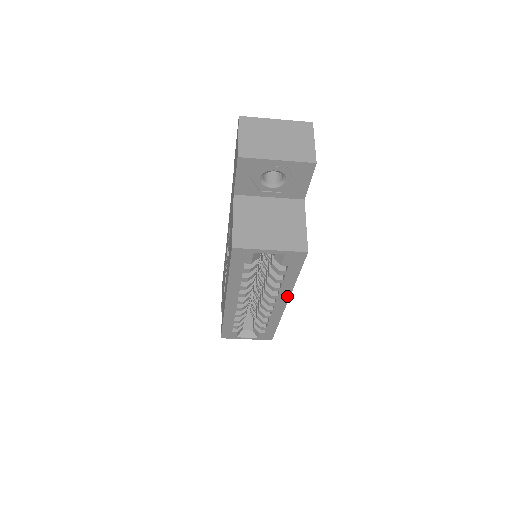
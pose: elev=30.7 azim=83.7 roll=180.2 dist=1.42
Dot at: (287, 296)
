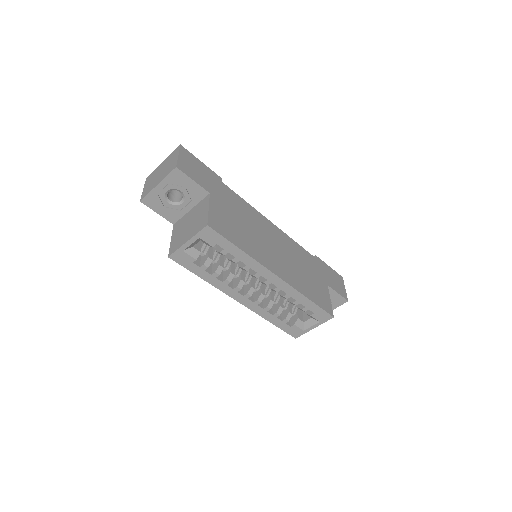
Dot at: (263, 268)
